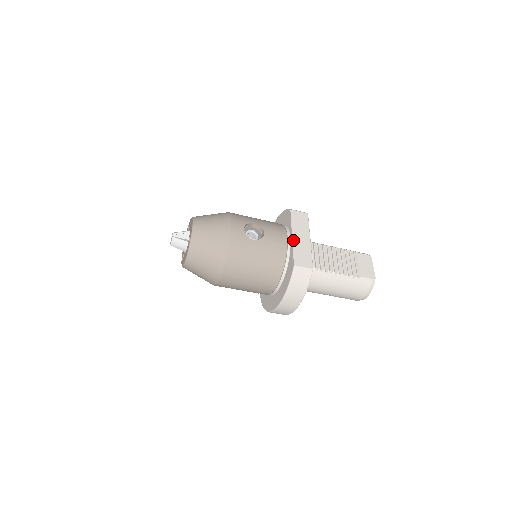
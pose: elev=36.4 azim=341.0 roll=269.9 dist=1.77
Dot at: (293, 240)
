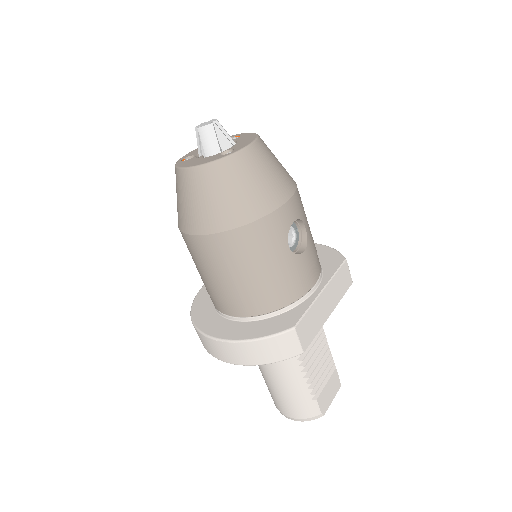
Dot at: (319, 296)
